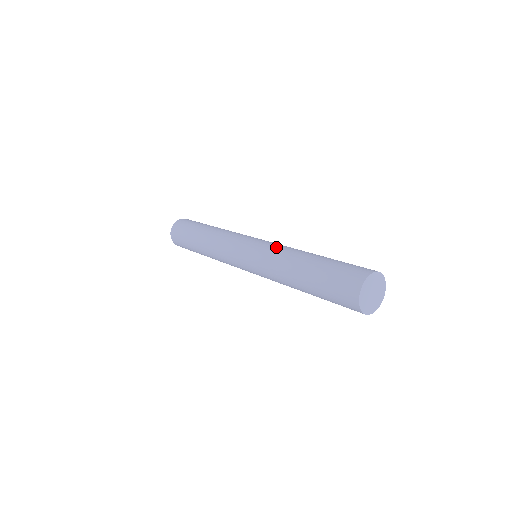
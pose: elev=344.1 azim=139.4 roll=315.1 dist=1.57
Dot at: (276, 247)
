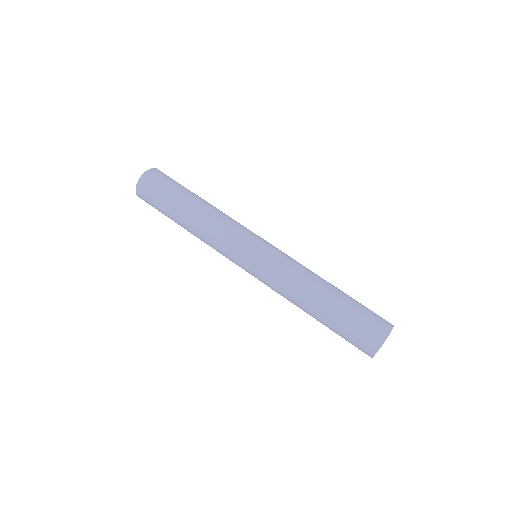
Dot at: (294, 262)
